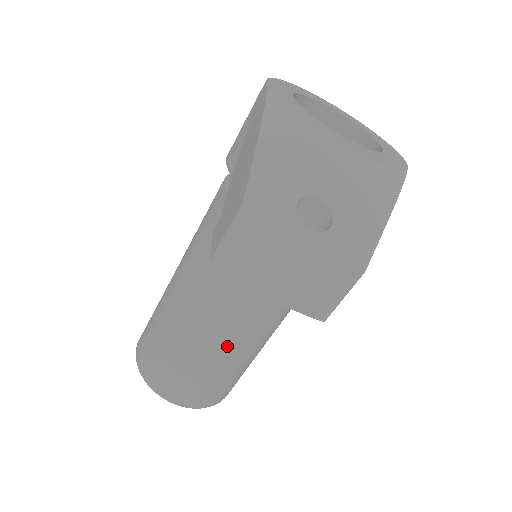
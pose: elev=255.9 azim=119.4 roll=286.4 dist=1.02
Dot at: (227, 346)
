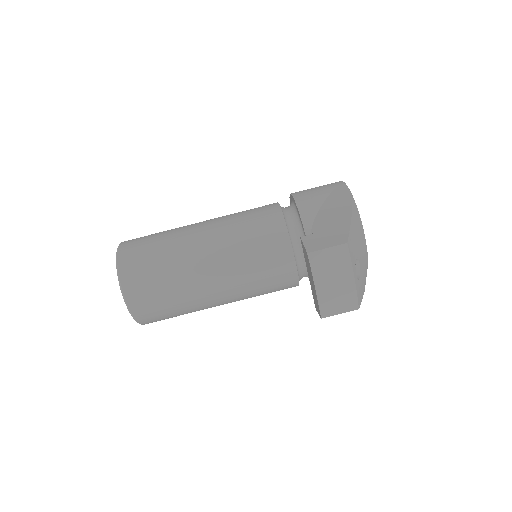
Dot at: (205, 294)
